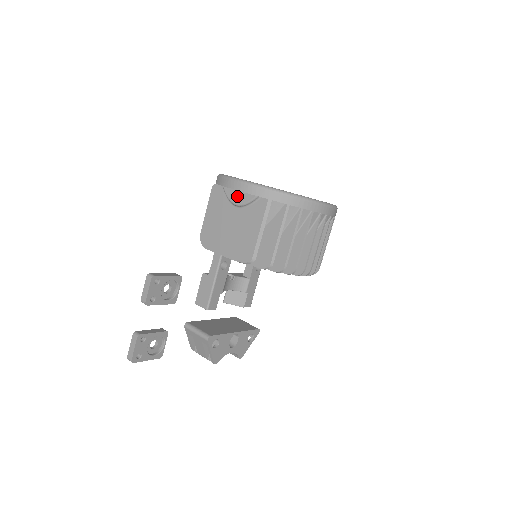
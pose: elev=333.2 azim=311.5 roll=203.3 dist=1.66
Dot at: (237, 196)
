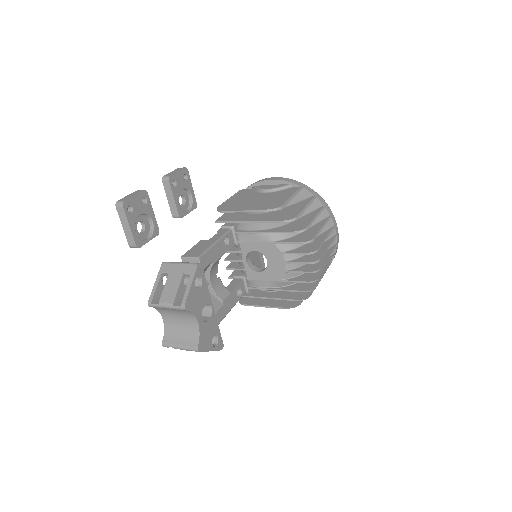
Dot at: (269, 186)
